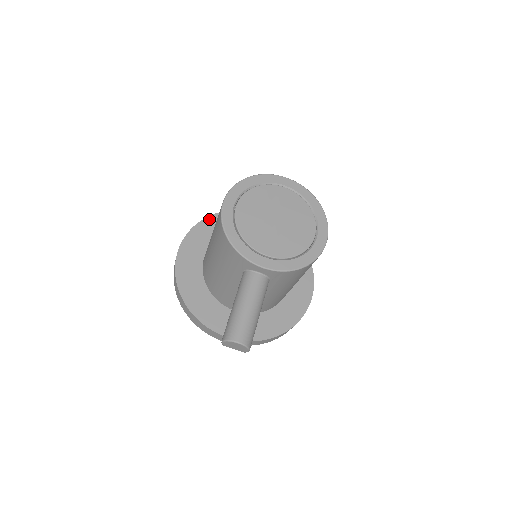
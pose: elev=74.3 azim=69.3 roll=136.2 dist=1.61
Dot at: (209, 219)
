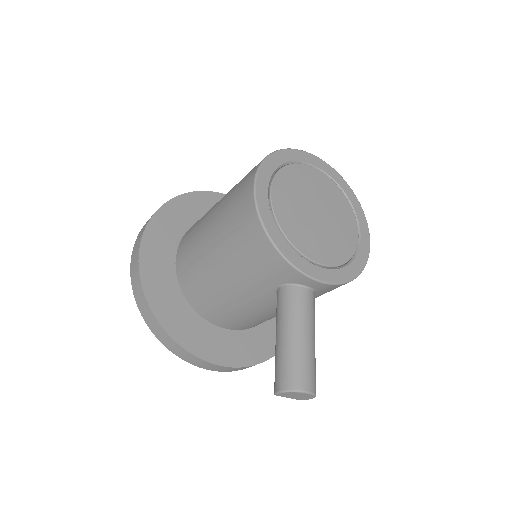
Dot at: (172, 203)
